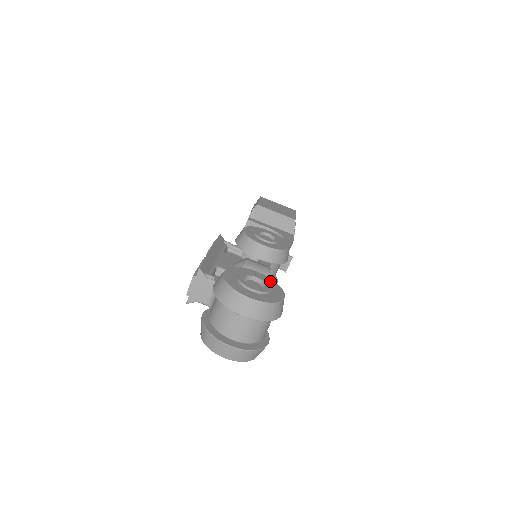
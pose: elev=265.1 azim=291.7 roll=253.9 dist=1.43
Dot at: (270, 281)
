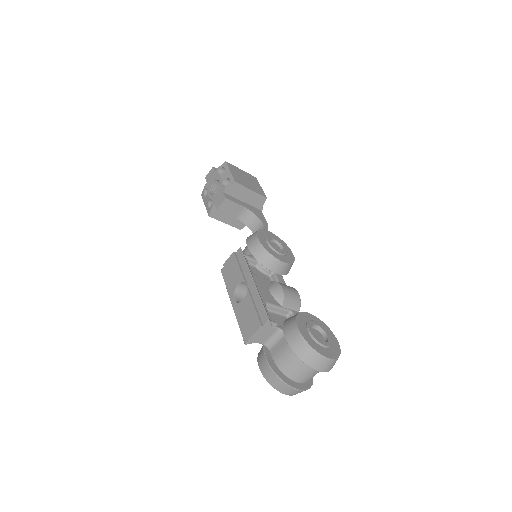
Dot at: (321, 323)
